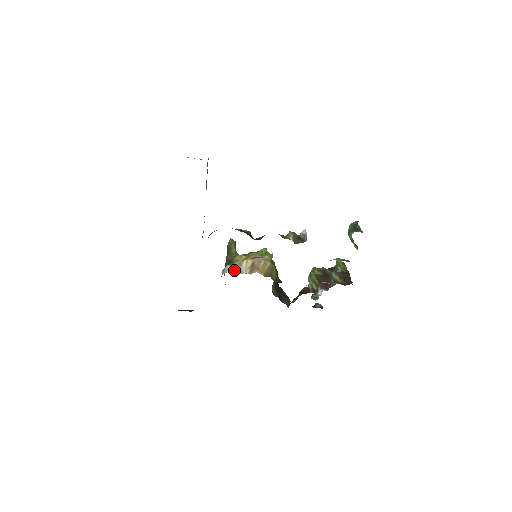
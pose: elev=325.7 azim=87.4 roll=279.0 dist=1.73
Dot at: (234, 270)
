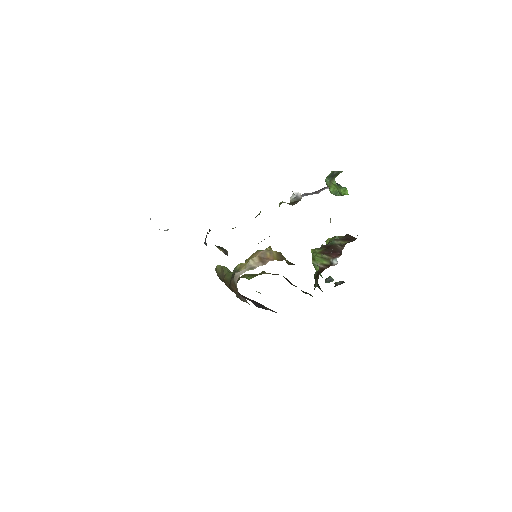
Dot at: (246, 270)
